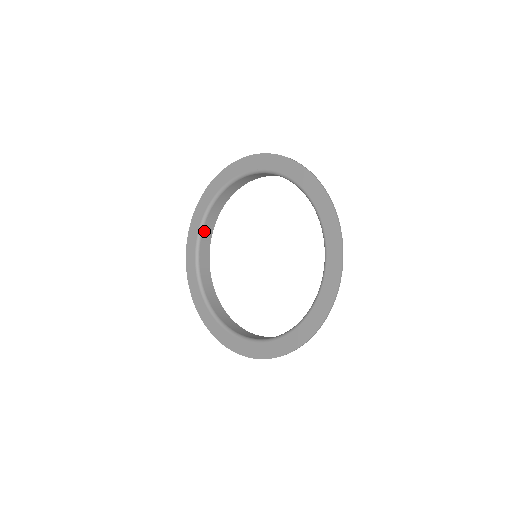
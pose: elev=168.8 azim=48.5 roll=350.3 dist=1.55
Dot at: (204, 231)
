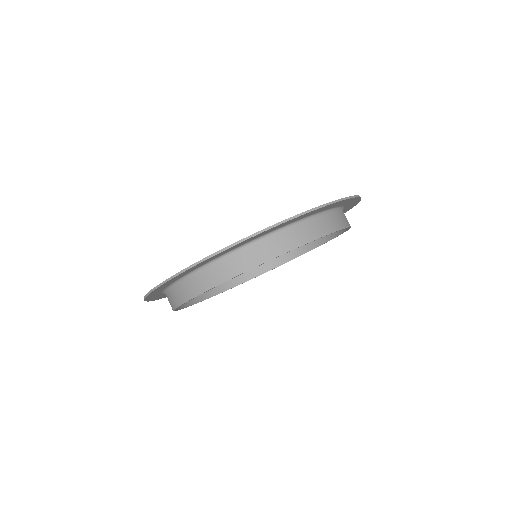
Dot at: occluded
